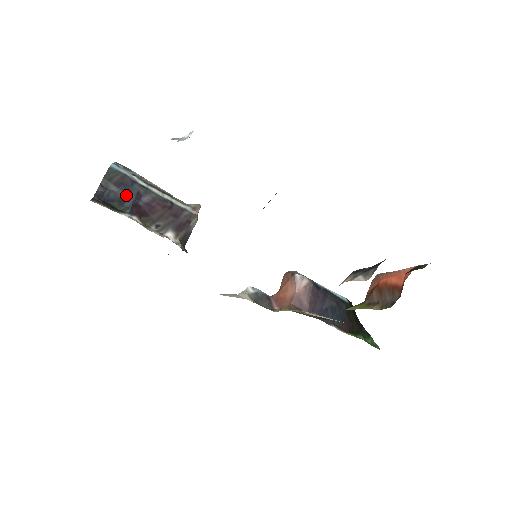
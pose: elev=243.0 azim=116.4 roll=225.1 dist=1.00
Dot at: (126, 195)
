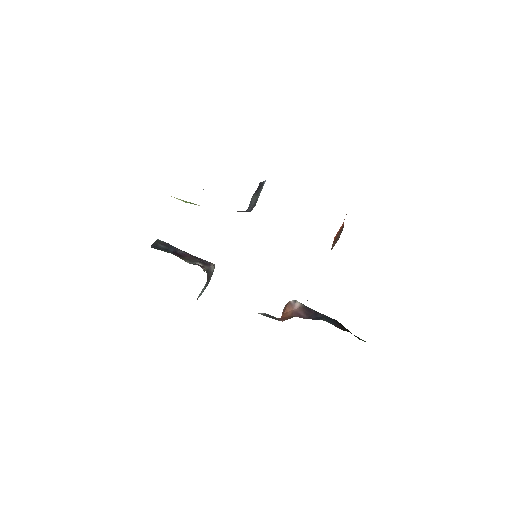
Dot at: (169, 249)
